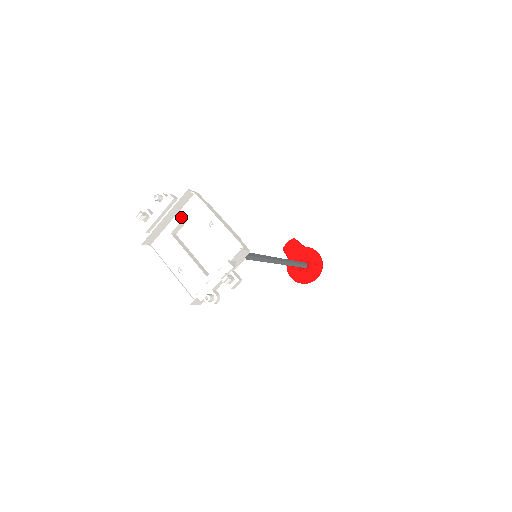
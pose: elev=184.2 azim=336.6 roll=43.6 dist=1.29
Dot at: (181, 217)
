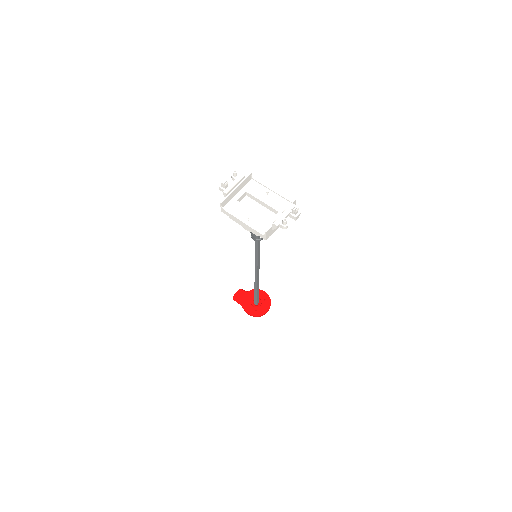
Dot at: (244, 191)
